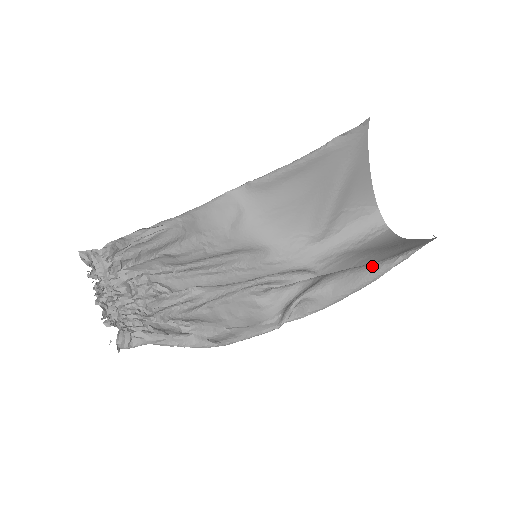
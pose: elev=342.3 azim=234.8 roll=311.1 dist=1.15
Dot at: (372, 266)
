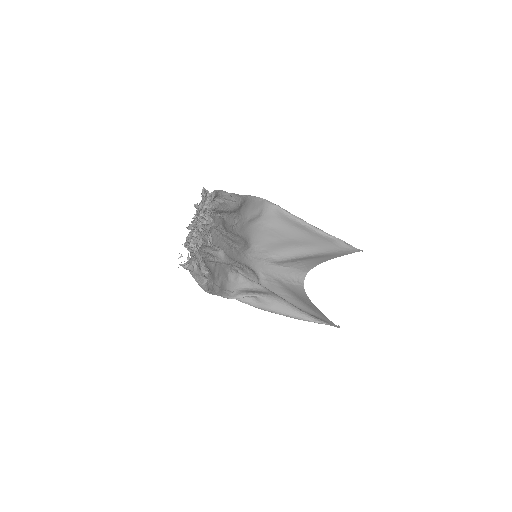
Dot at: (301, 312)
